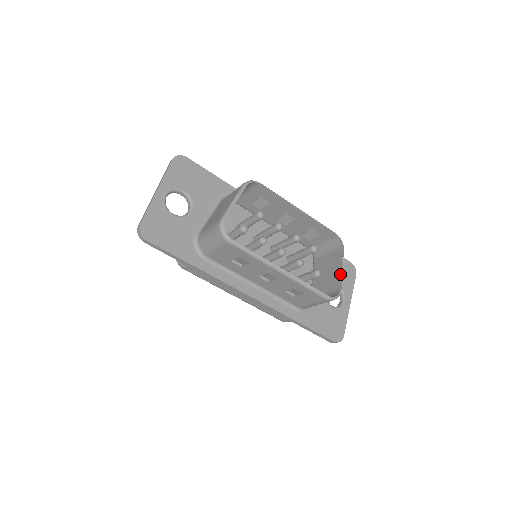
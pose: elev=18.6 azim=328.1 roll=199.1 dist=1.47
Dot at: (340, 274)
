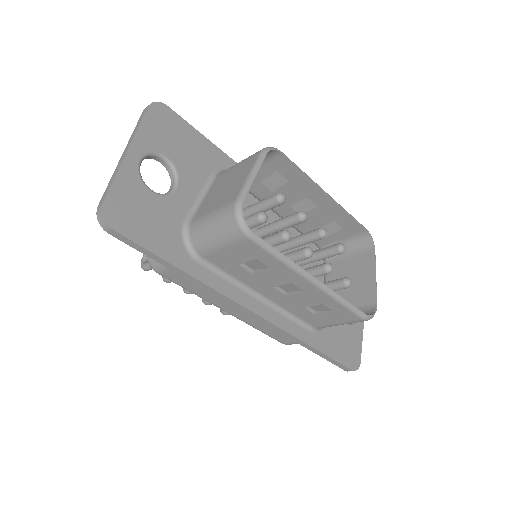
Dot at: (374, 284)
